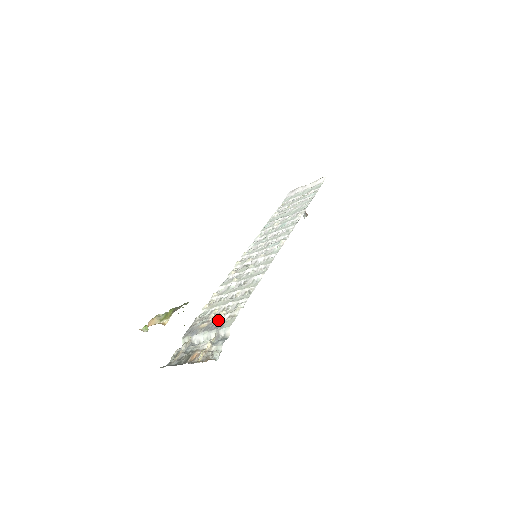
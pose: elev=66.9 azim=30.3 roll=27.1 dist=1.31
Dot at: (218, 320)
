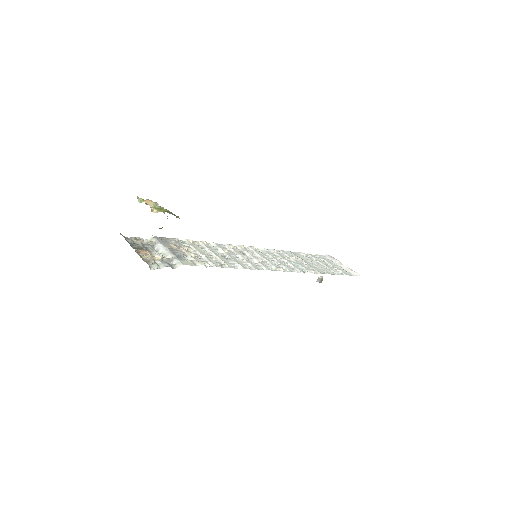
Dot at: (184, 254)
